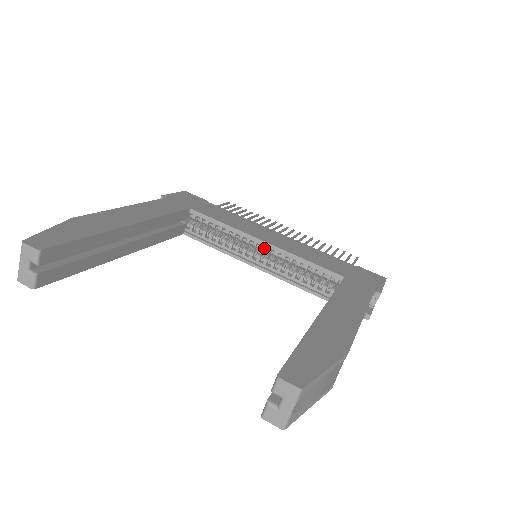
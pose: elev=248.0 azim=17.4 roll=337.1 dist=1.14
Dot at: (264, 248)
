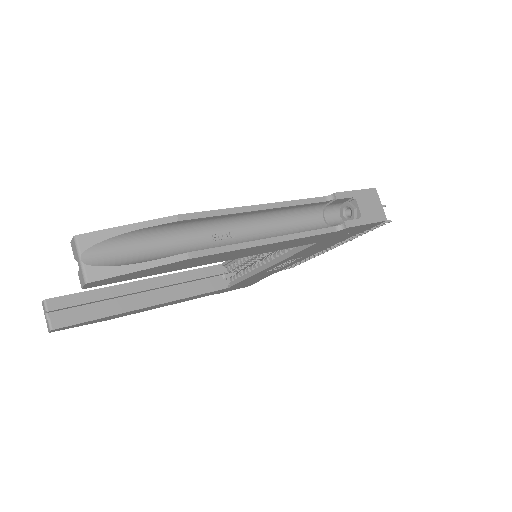
Dot at: occluded
